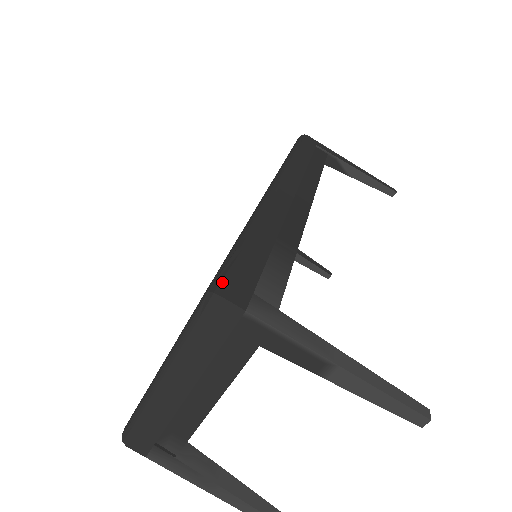
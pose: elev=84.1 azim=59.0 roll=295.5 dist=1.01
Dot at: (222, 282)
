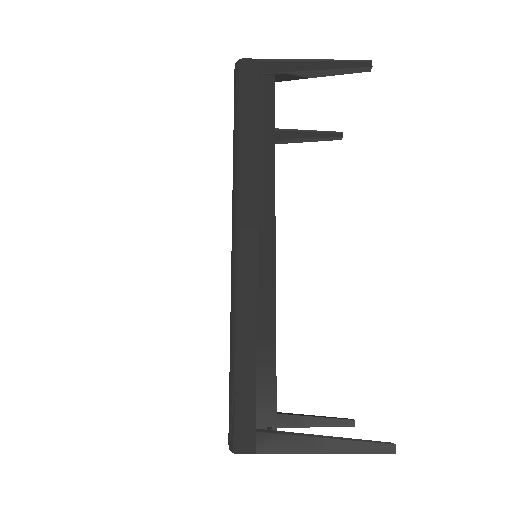
Dot at: (234, 438)
